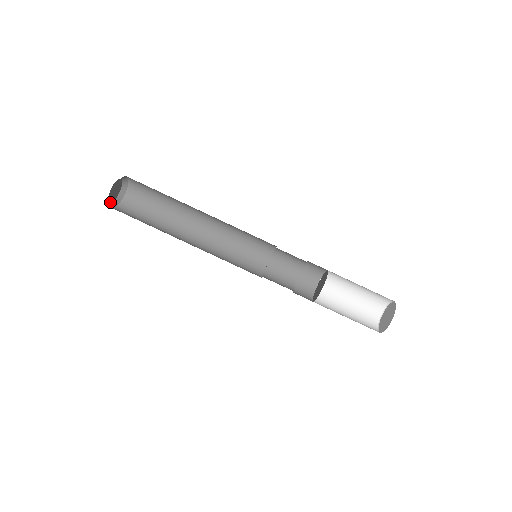
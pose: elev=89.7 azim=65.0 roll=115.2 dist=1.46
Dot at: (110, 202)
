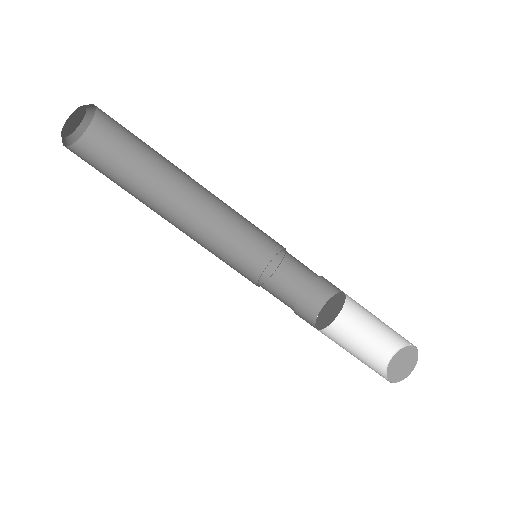
Dot at: (61, 135)
